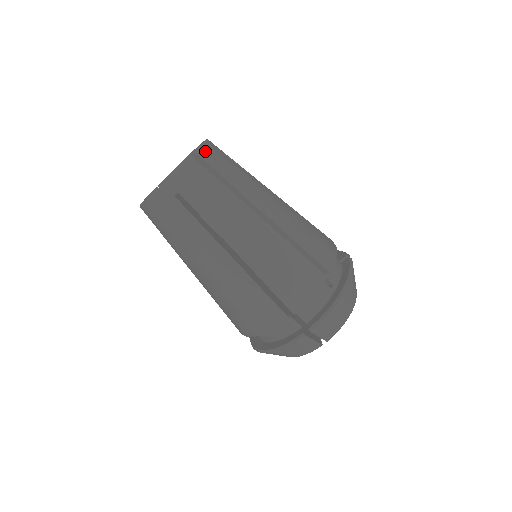
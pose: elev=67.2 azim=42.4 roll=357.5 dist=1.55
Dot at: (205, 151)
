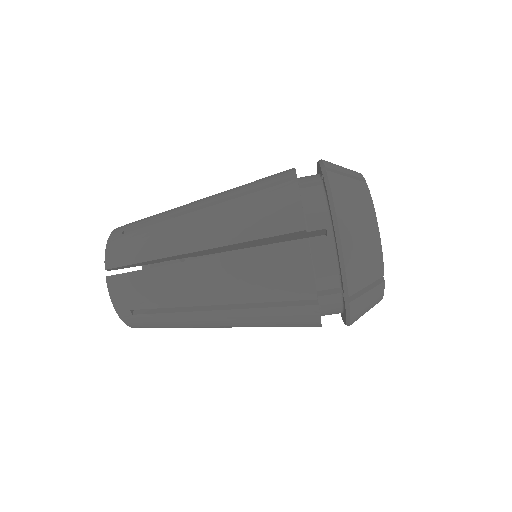
Dot at: (110, 258)
